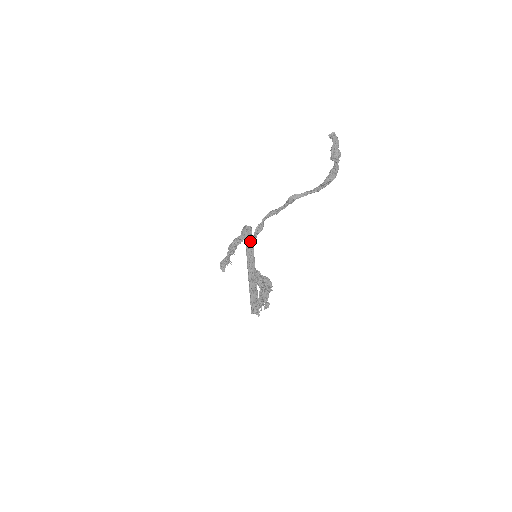
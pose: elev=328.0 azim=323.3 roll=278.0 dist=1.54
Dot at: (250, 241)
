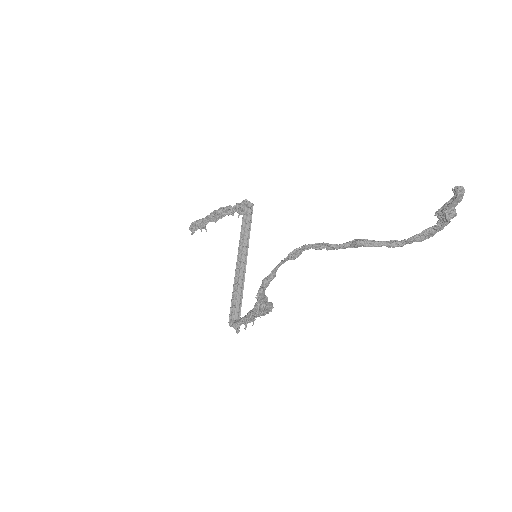
Dot at: (248, 225)
